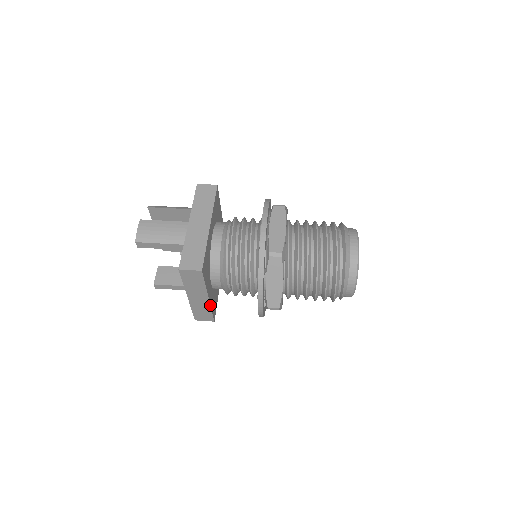
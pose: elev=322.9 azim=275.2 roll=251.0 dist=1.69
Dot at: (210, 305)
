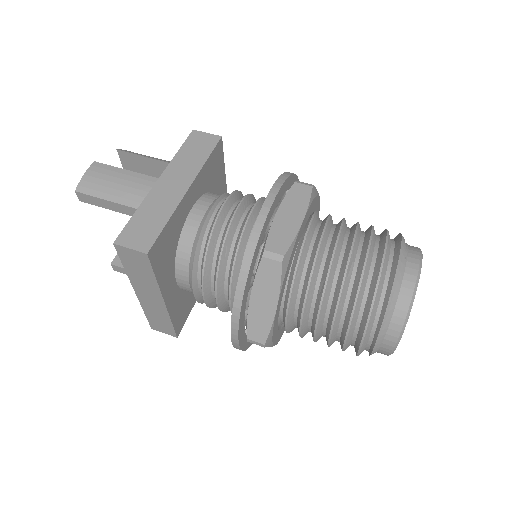
Dot at: (168, 312)
